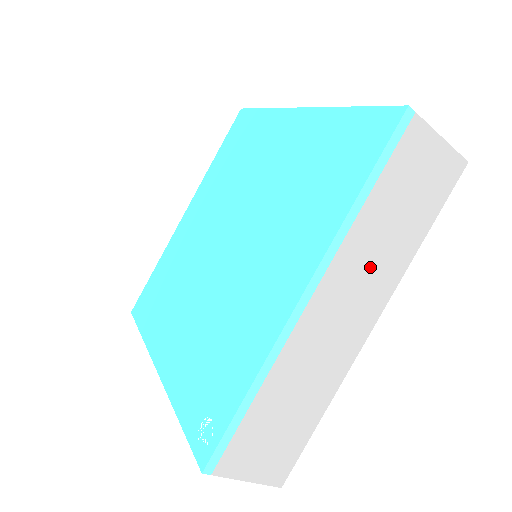
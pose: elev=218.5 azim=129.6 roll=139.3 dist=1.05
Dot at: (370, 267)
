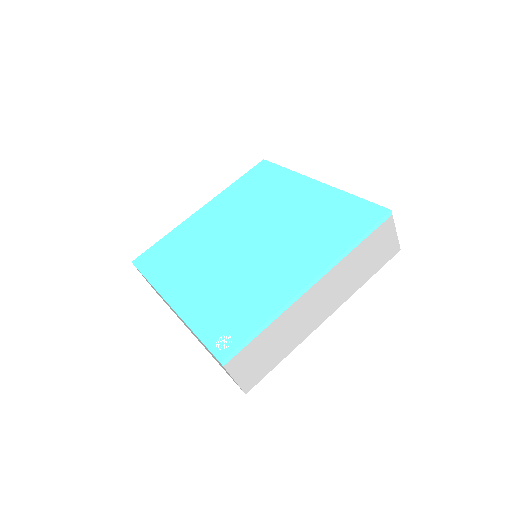
Dot at: (342, 283)
